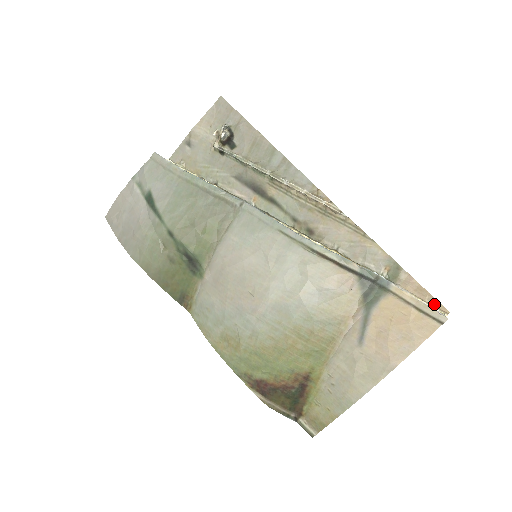
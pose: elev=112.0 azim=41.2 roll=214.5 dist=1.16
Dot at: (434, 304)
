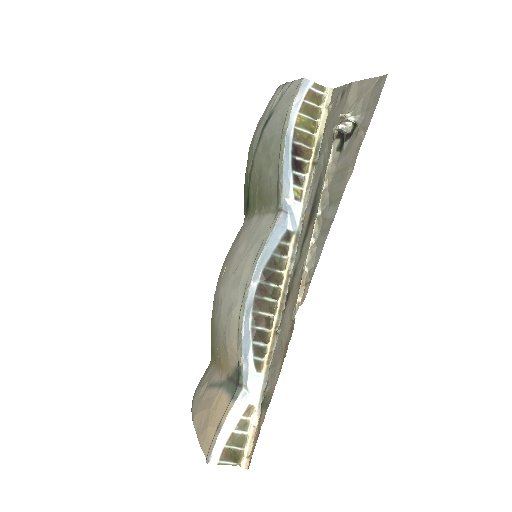
Dot at: (251, 452)
